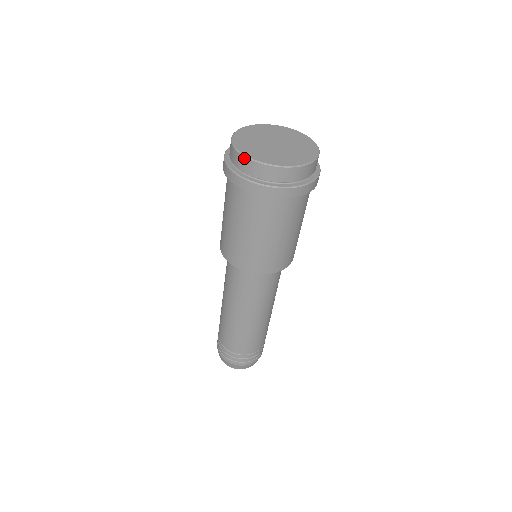
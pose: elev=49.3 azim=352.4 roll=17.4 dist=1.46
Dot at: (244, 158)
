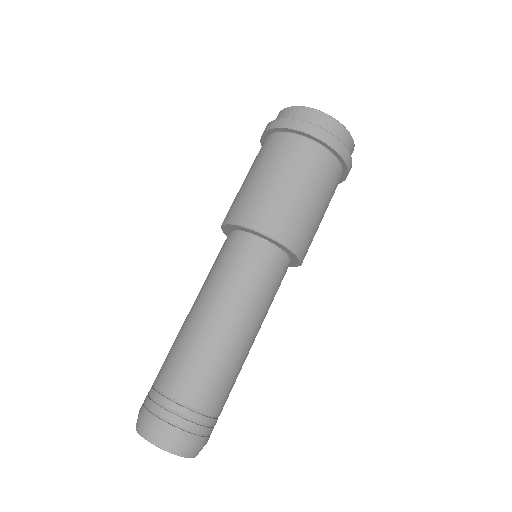
Dot at: (299, 107)
